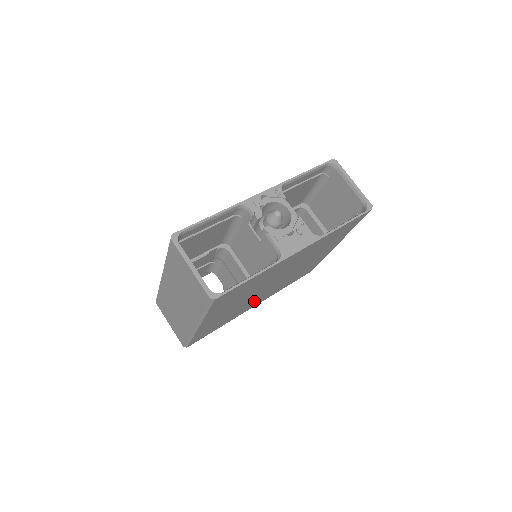
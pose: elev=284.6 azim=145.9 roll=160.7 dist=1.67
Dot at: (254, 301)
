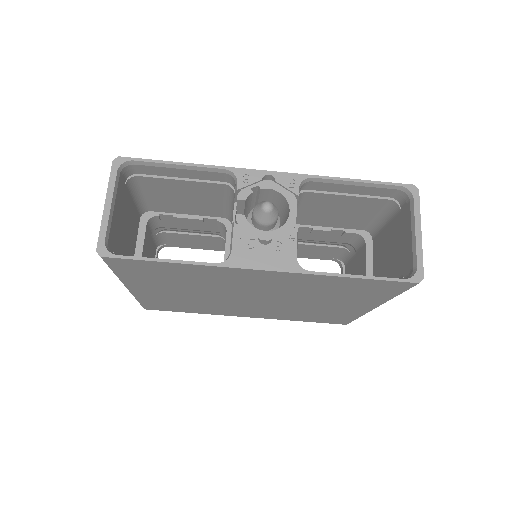
Dot at: (236, 308)
